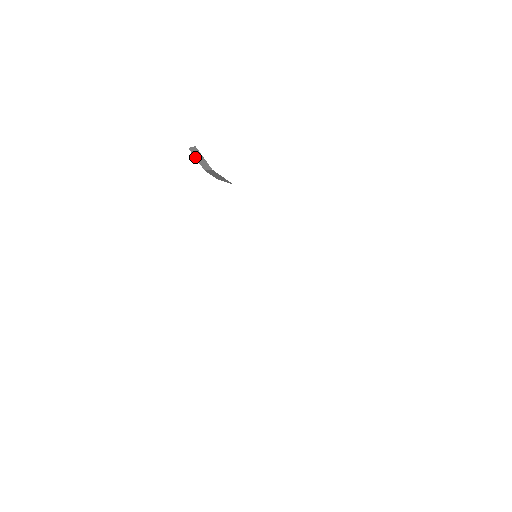
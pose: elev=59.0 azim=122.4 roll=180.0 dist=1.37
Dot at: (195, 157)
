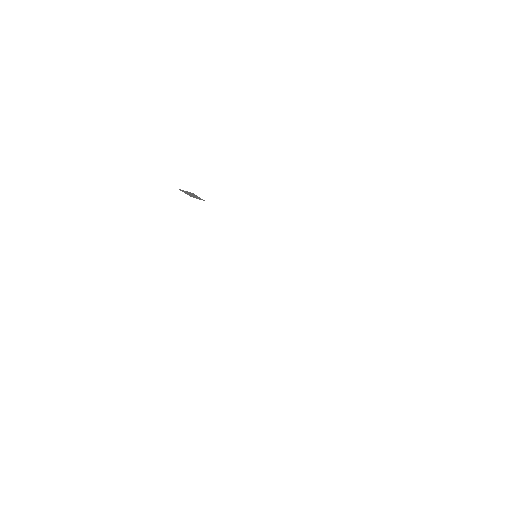
Dot at: occluded
